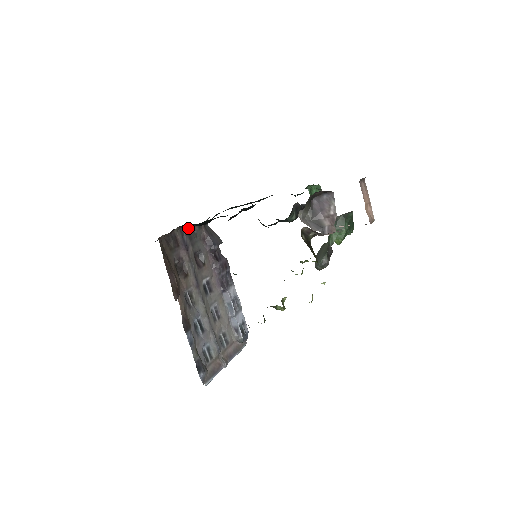
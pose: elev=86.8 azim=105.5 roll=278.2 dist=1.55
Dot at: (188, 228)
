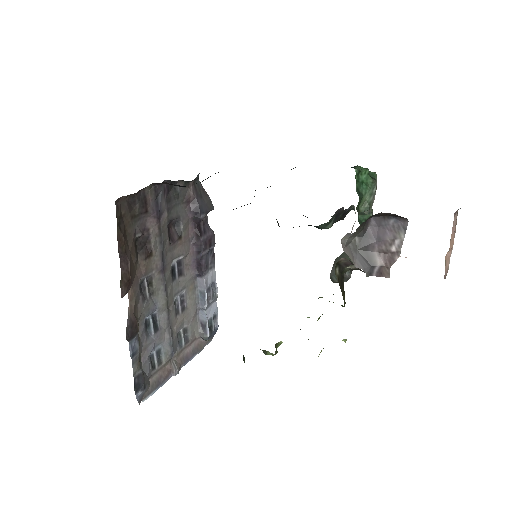
Dot at: occluded
